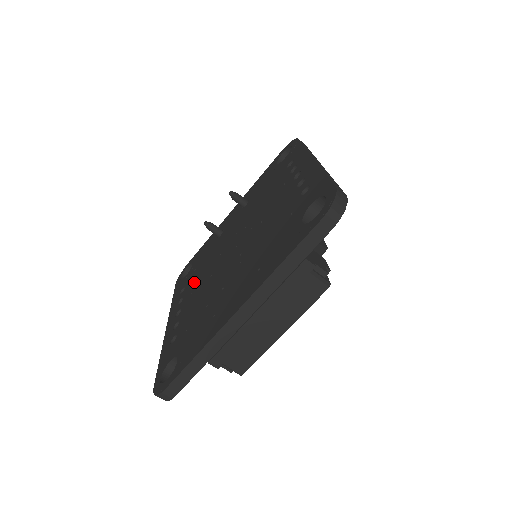
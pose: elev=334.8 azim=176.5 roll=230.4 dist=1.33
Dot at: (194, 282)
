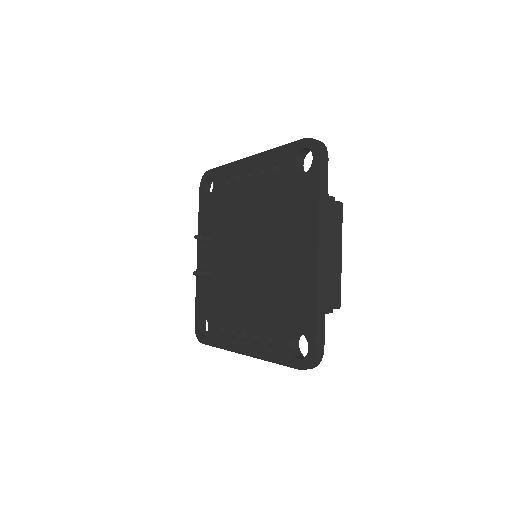
Dot at: (230, 312)
